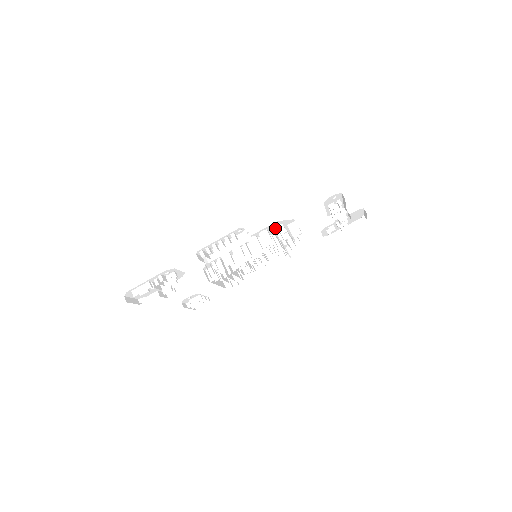
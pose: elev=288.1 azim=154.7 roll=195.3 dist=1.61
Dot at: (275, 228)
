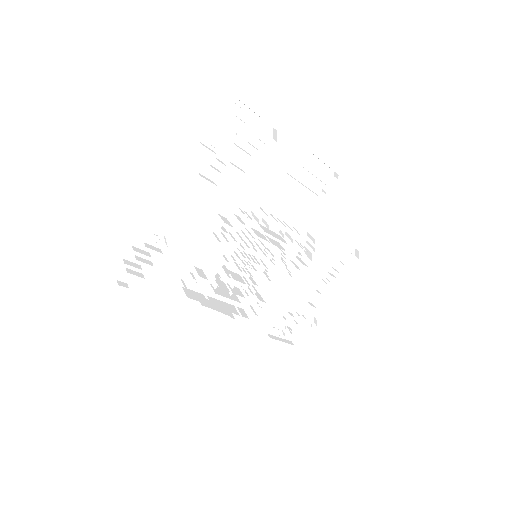
Dot at: (295, 240)
